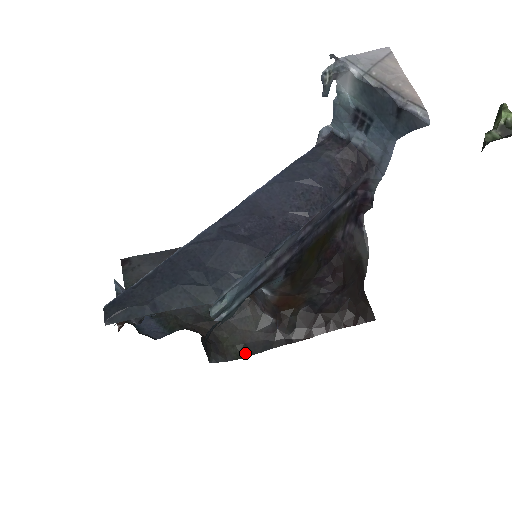
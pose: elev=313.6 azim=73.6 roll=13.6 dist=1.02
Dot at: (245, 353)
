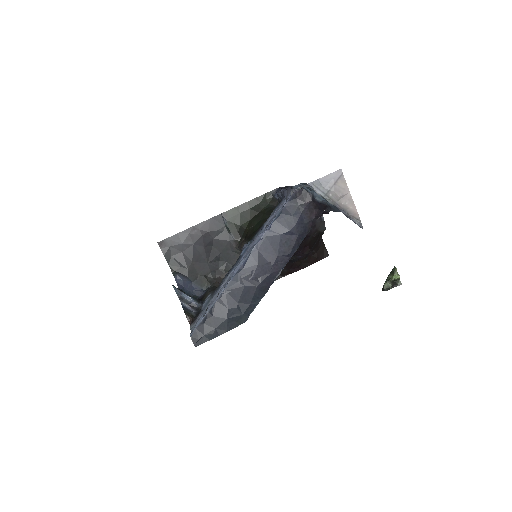
Dot at: occluded
